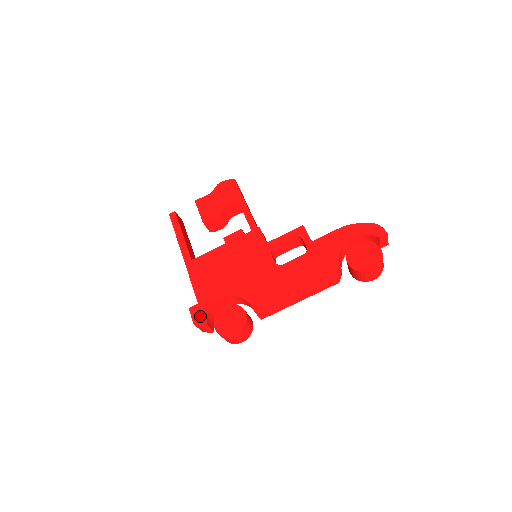
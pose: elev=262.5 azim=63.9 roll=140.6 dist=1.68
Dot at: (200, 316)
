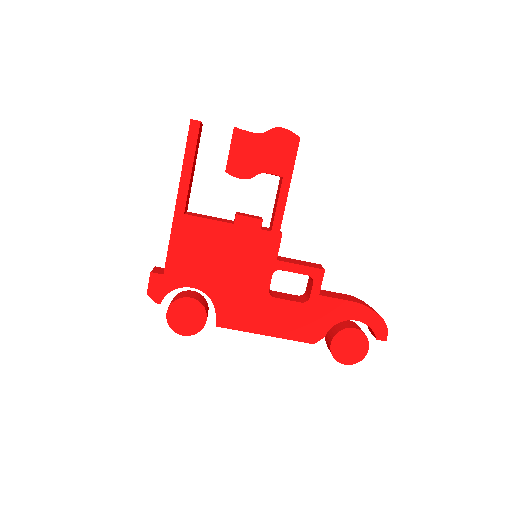
Dot at: (158, 290)
